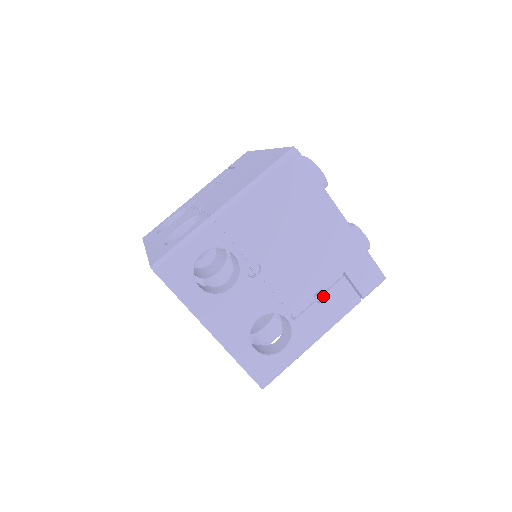
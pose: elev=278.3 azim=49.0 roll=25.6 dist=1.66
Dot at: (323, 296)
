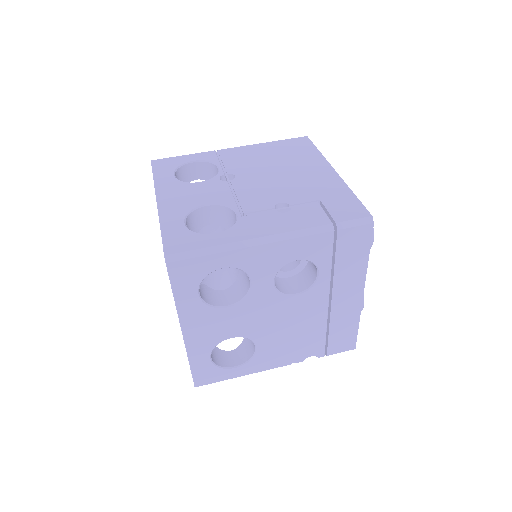
Dot at: occluded
